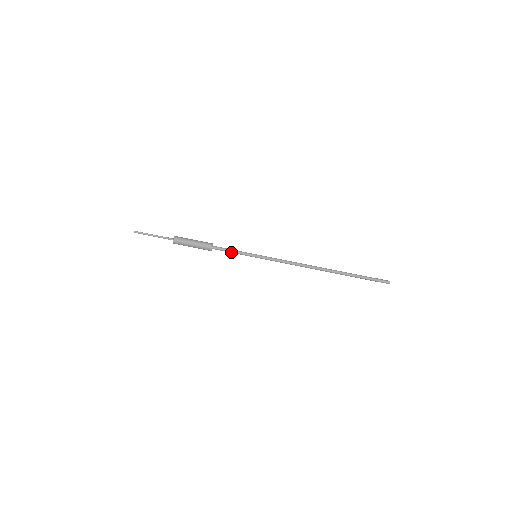
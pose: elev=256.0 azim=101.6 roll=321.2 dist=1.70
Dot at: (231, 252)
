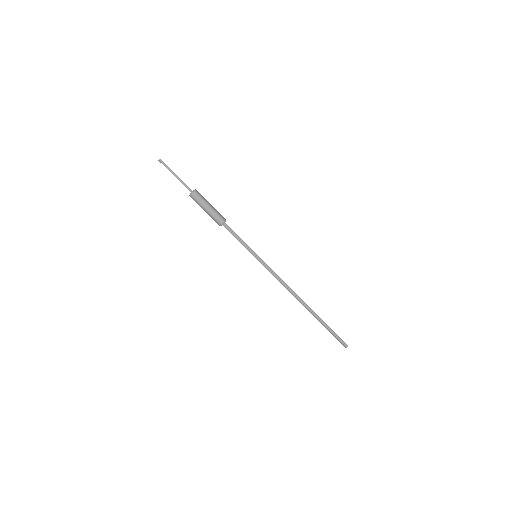
Dot at: (236, 238)
